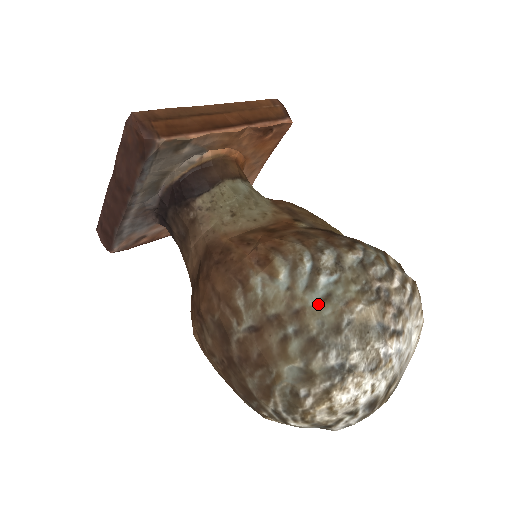
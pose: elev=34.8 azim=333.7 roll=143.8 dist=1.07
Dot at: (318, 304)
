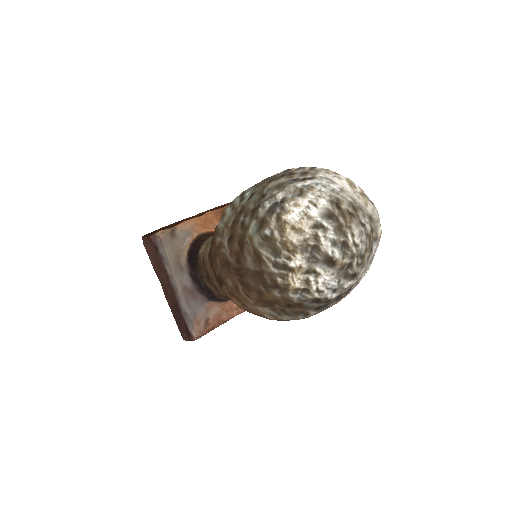
Dot at: (248, 199)
